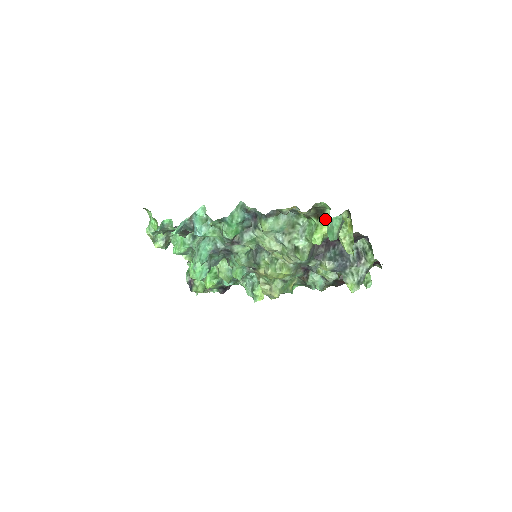
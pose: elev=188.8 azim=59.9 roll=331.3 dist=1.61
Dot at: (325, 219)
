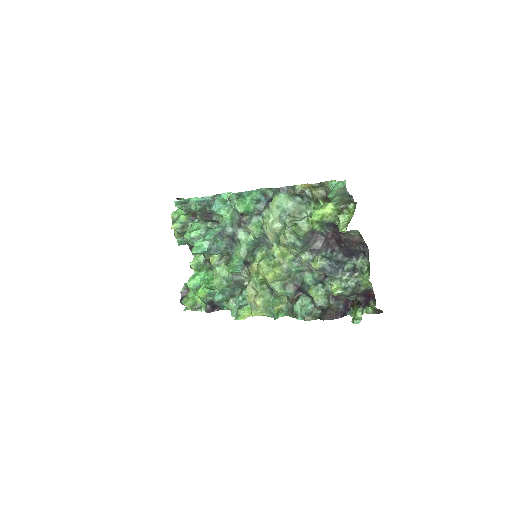
Dot at: (330, 183)
